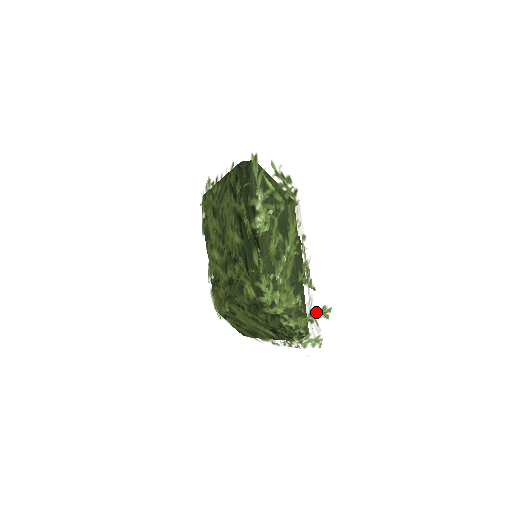
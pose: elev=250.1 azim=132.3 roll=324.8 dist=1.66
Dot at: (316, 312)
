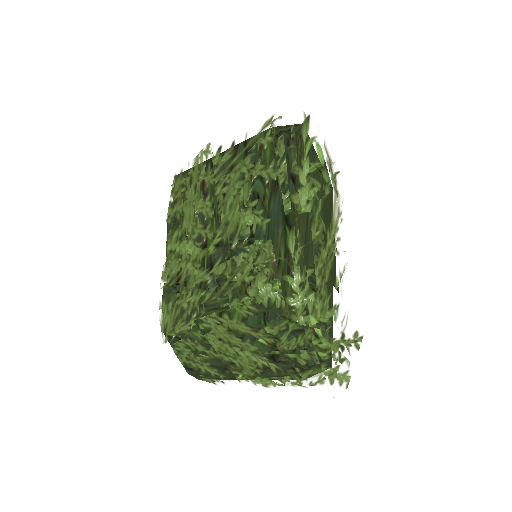
Dot at: (348, 337)
